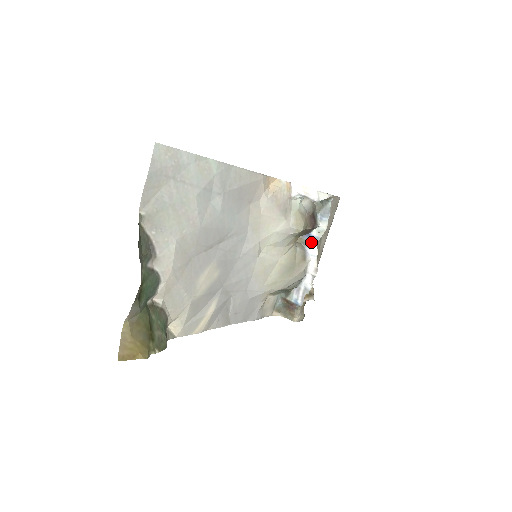
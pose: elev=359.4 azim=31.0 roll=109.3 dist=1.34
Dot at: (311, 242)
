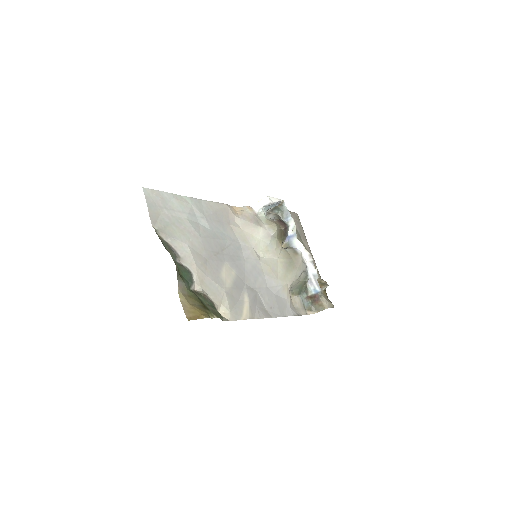
Dot at: (293, 240)
